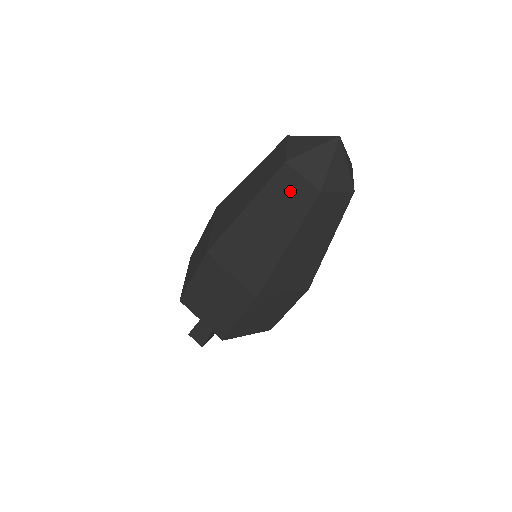
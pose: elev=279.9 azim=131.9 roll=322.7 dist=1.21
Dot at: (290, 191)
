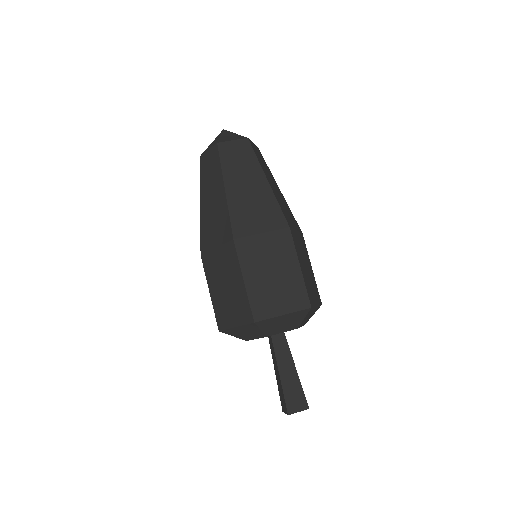
Dot at: (235, 152)
